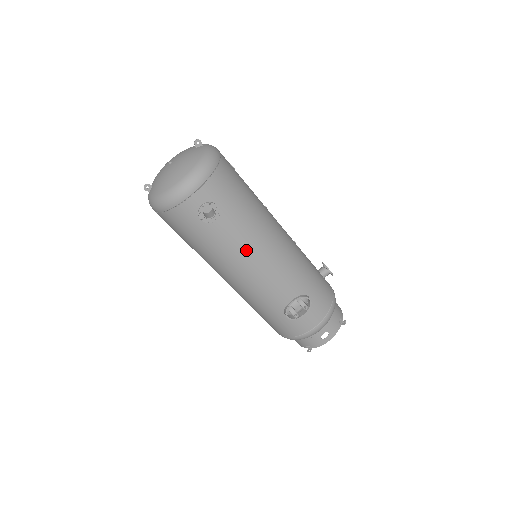
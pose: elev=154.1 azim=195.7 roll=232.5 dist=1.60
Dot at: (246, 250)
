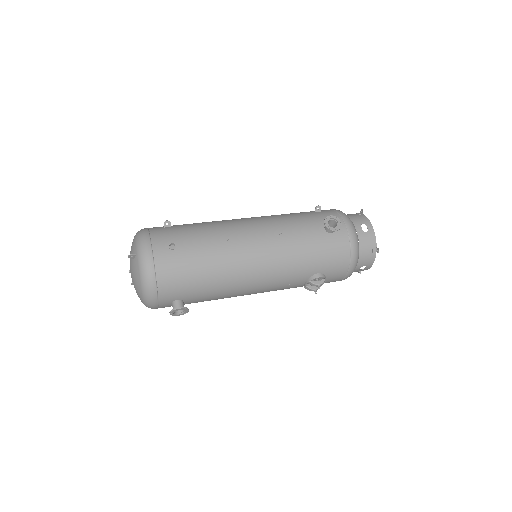
Dot at: (233, 294)
